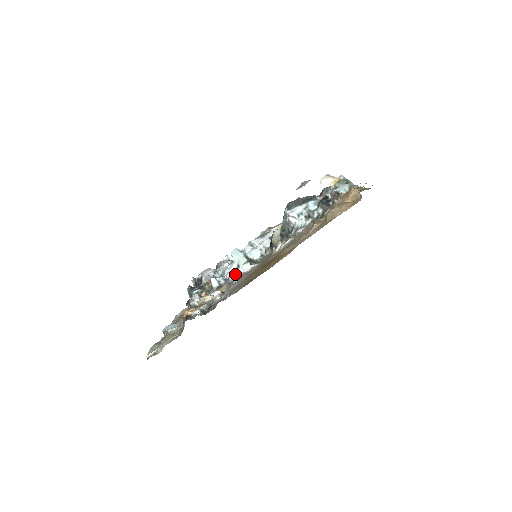
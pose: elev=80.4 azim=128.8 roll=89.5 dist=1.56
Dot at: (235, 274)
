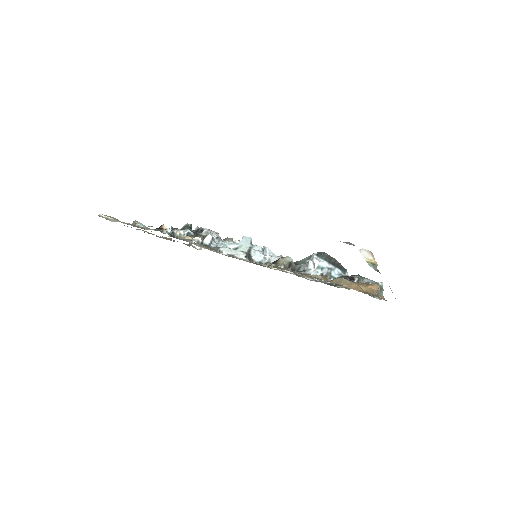
Dot at: (227, 250)
